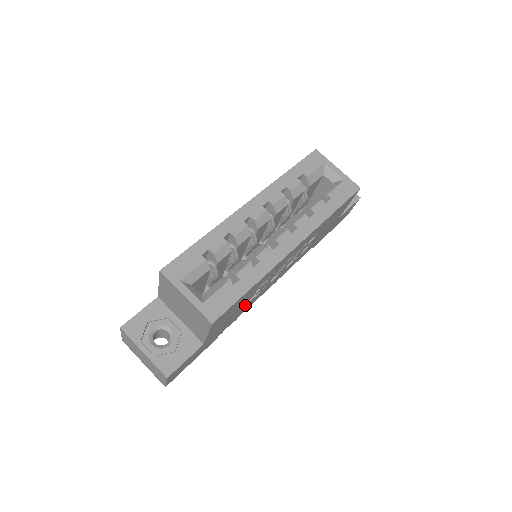
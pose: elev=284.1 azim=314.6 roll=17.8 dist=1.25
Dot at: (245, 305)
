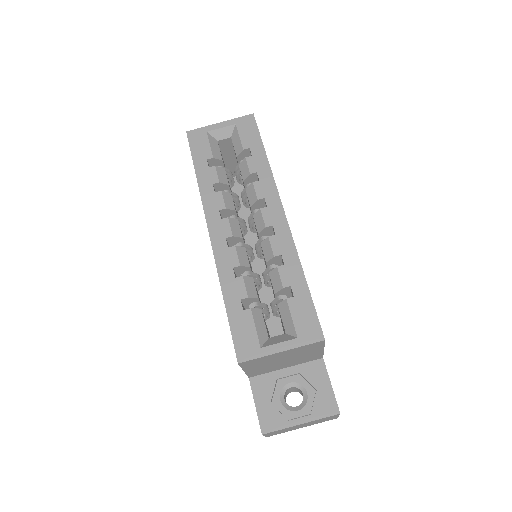
Dot at: occluded
